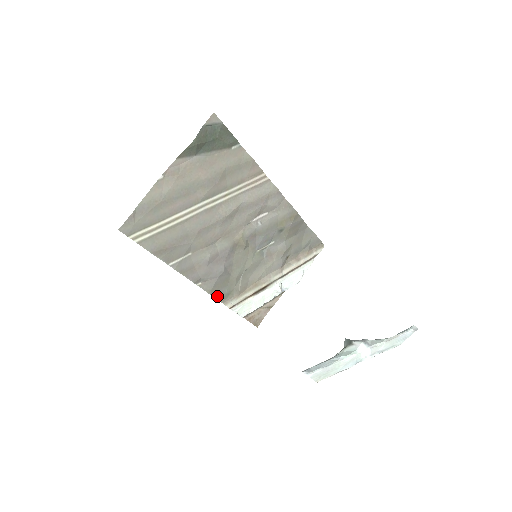
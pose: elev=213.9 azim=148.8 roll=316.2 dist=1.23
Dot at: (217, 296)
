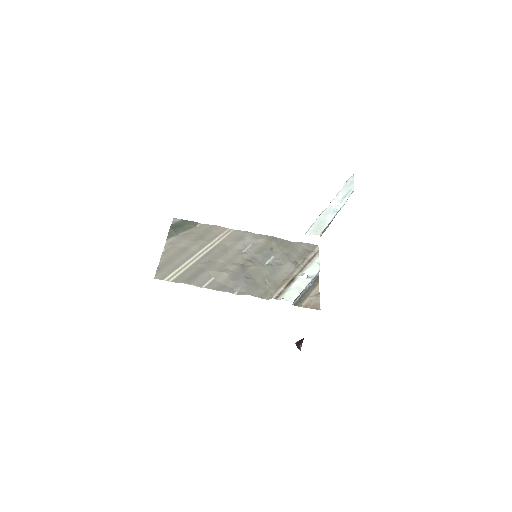
Dot at: (257, 296)
